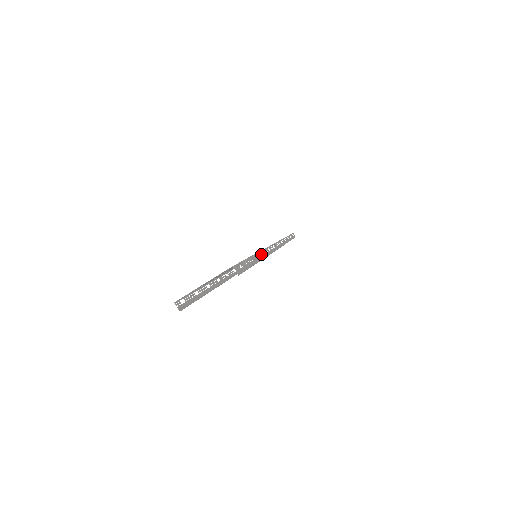
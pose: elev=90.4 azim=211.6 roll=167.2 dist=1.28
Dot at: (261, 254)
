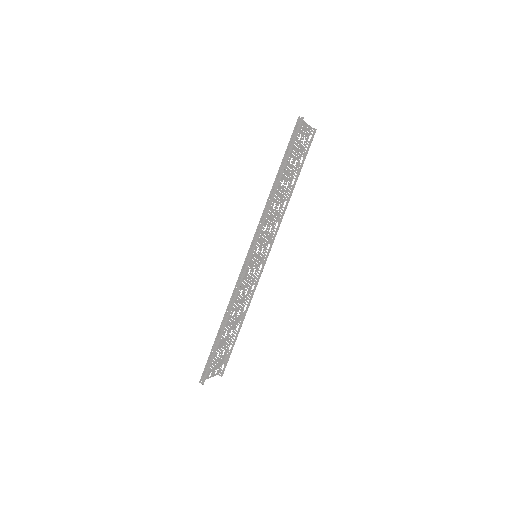
Dot at: (288, 197)
